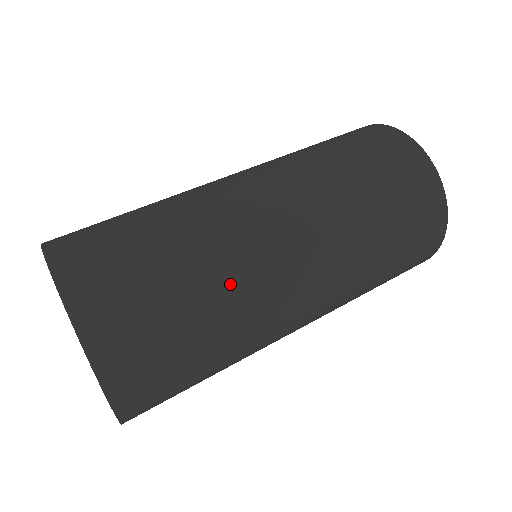
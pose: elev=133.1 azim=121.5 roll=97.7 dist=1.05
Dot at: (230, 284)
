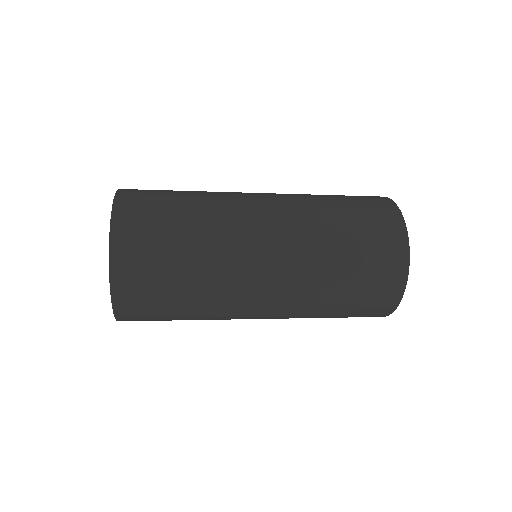
Dot at: (214, 207)
